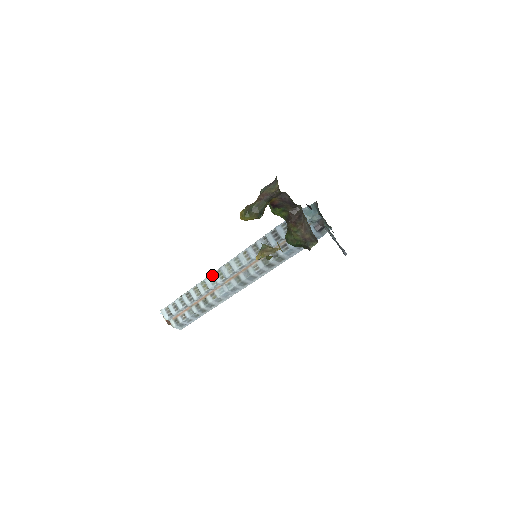
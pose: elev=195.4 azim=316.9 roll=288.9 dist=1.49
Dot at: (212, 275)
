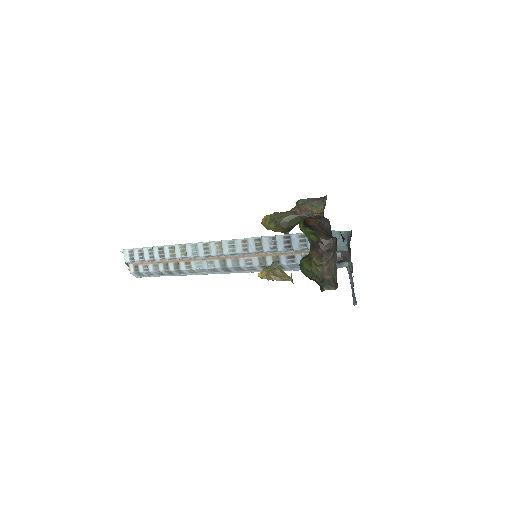
Dot at: (197, 244)
